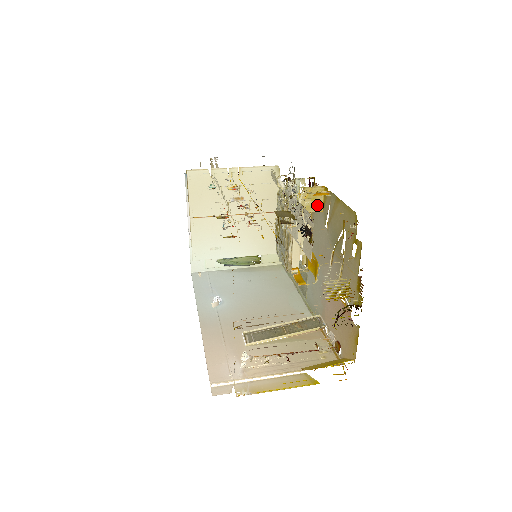
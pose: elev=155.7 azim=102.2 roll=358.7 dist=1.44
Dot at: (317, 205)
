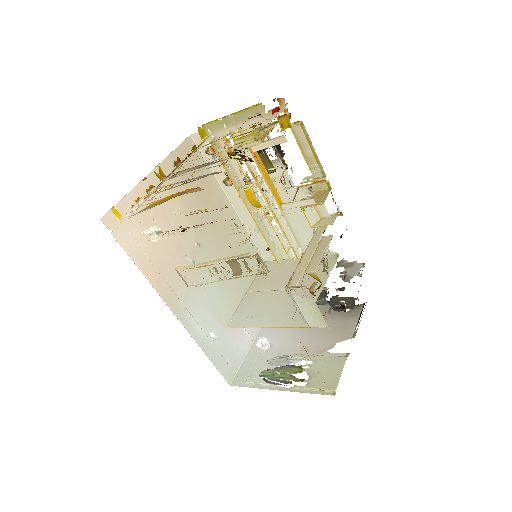
Dot at: (320, 201)
